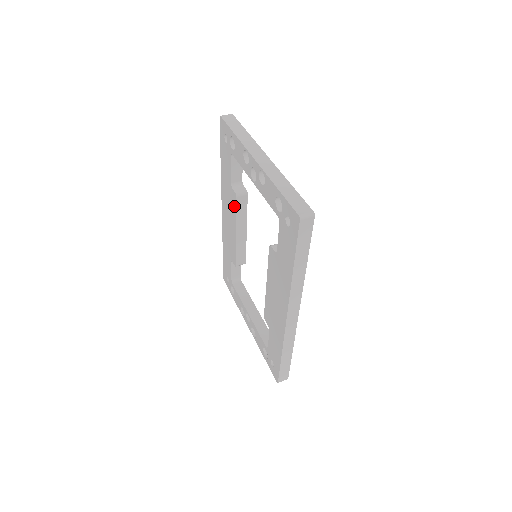
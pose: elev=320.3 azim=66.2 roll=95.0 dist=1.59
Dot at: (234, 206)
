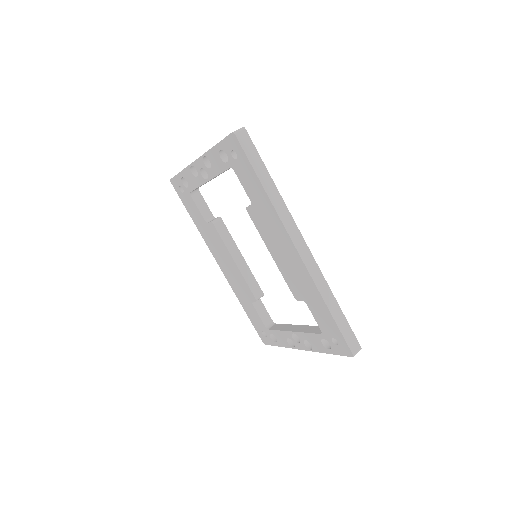
Dot at: (218, 237)
